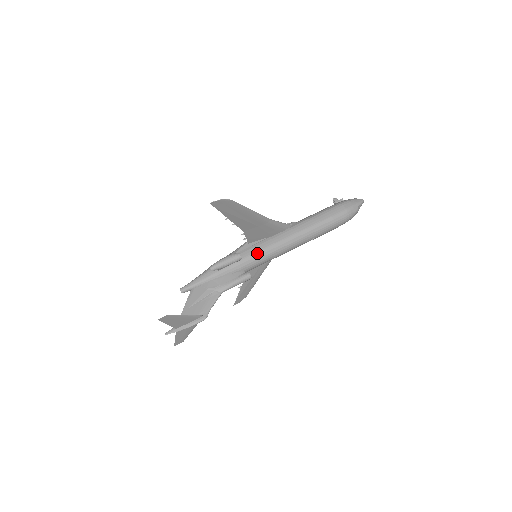
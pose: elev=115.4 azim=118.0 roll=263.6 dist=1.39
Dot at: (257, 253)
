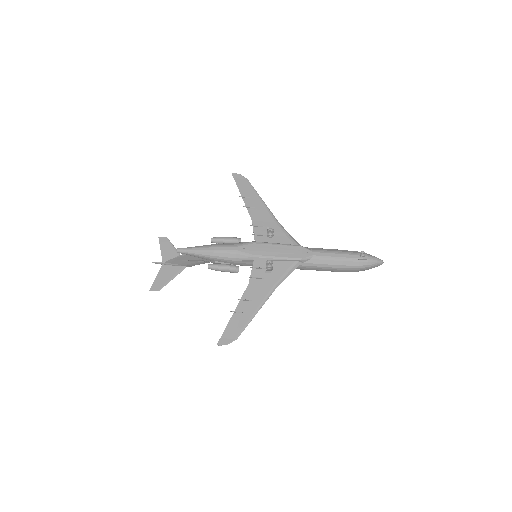
Dot at: occluded
